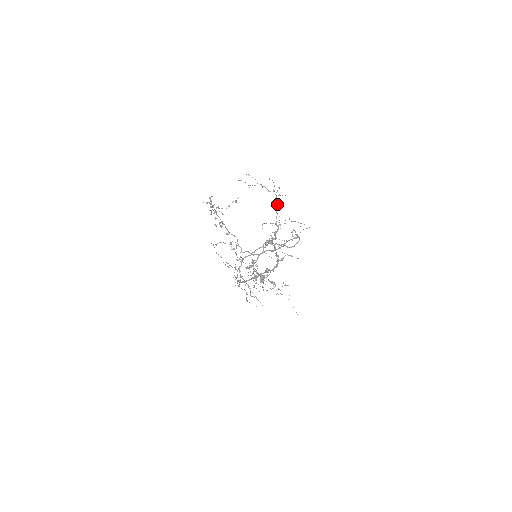
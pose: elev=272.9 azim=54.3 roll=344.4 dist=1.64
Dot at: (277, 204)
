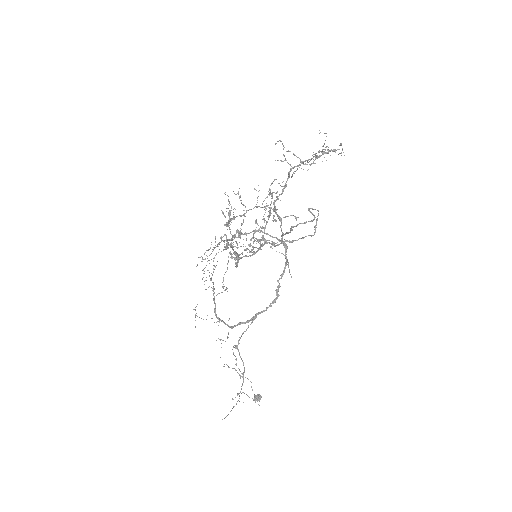
Dot at: (323, 153)
